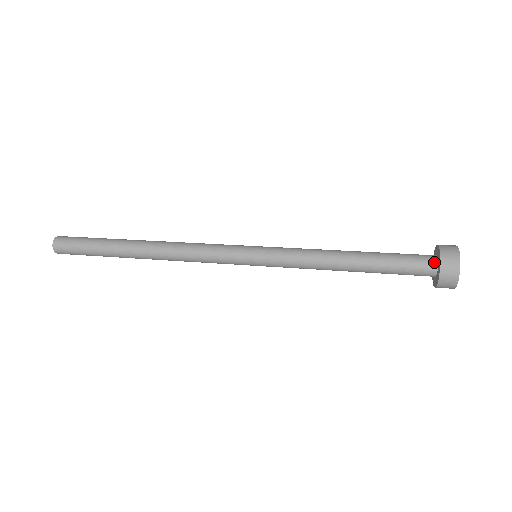
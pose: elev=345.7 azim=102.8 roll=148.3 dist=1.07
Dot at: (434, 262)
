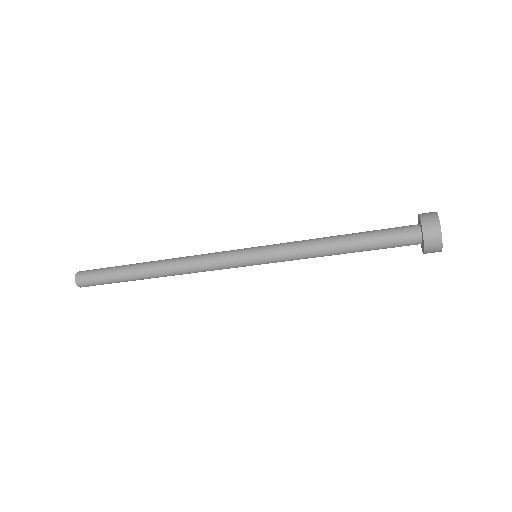
Dot at: (417, 229)
